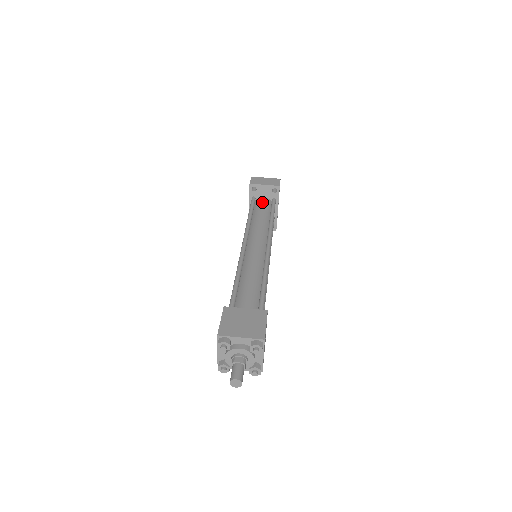
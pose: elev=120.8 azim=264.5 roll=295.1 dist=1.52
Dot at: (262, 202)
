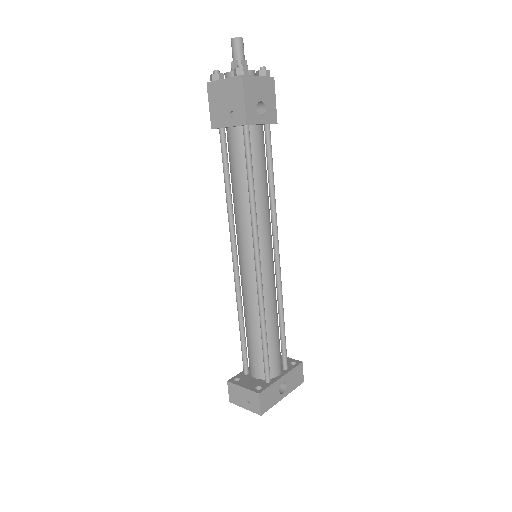
Dot at: occluded
